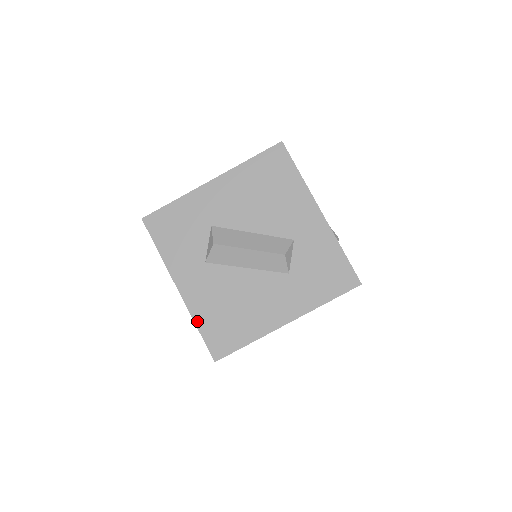
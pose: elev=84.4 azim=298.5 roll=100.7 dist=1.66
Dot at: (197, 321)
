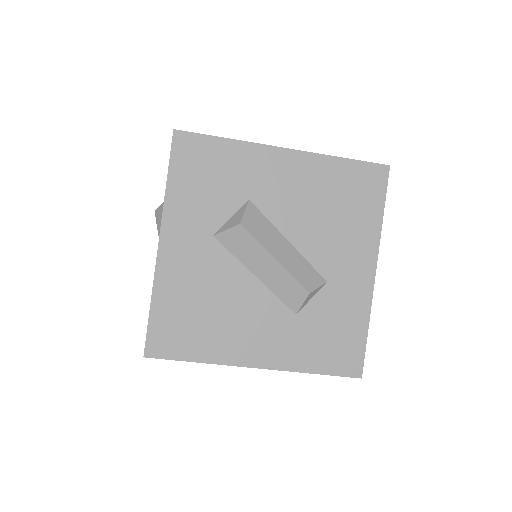
Dot at: (156, 296)
